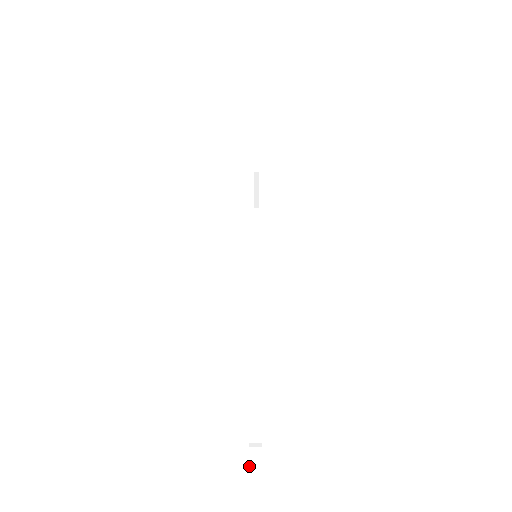
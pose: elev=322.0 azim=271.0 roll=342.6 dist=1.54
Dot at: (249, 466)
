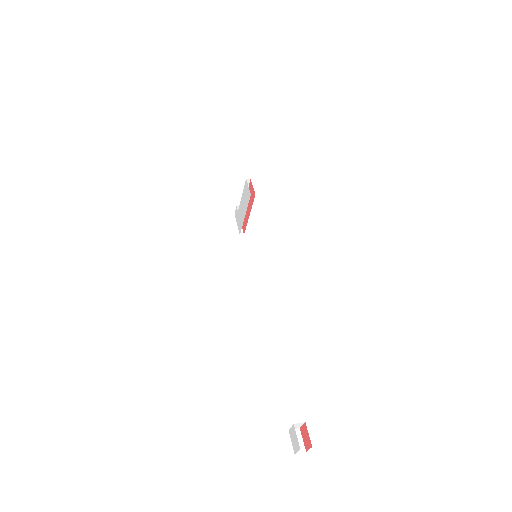
Dot at: (293, 447)
